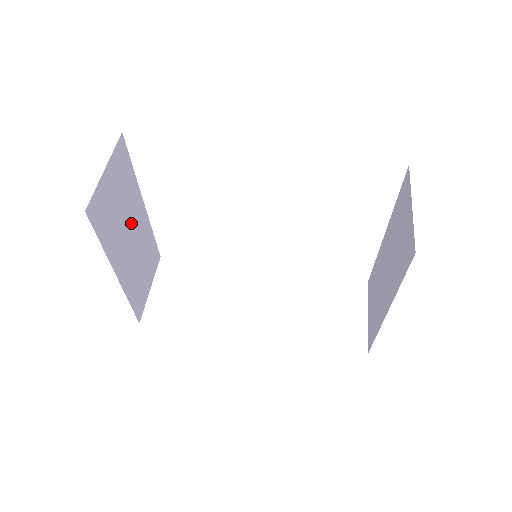
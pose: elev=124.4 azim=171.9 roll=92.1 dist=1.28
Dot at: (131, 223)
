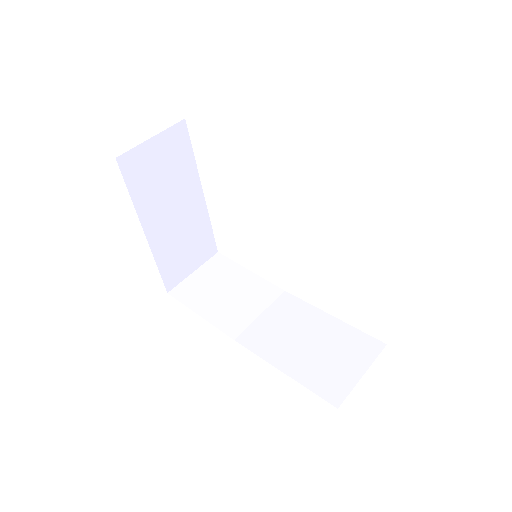
Dot at: (179, 199)
